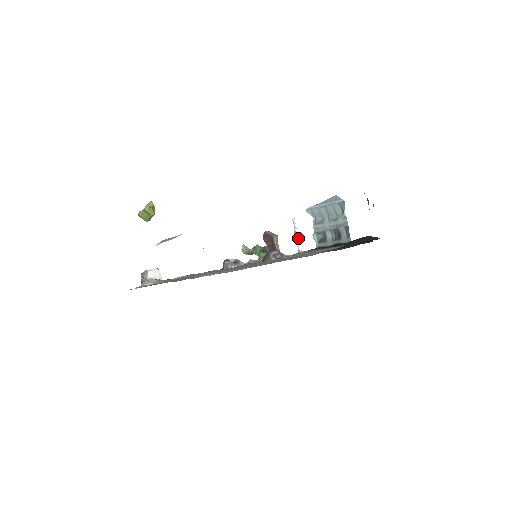
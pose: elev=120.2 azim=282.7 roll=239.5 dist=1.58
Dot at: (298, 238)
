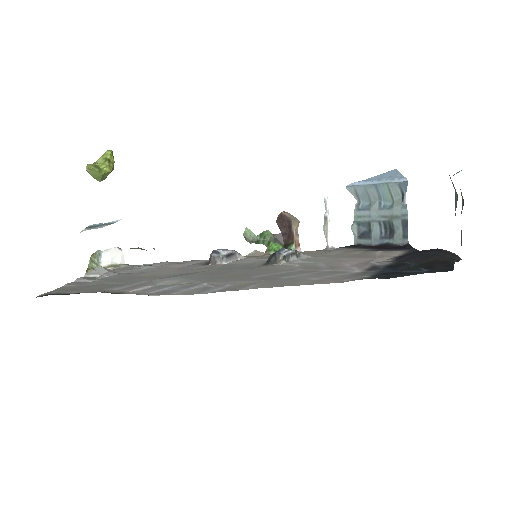
Dot at: (329, 227)
